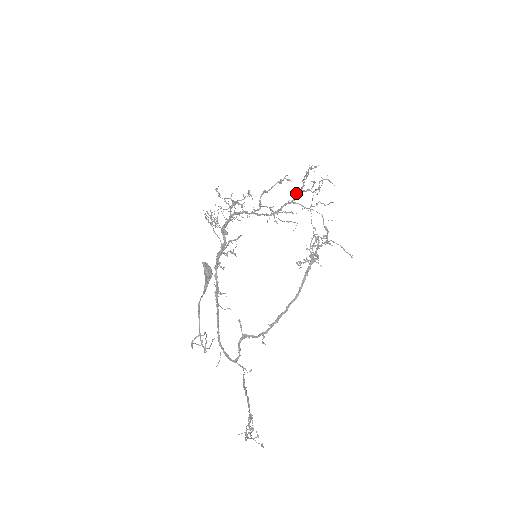
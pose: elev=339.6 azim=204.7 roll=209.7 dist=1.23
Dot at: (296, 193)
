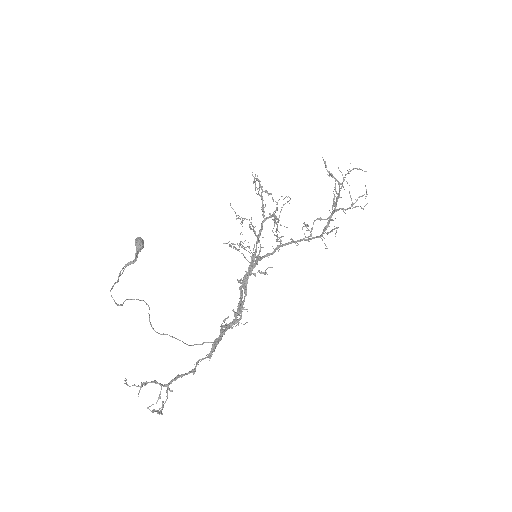
Dot at: occluded
